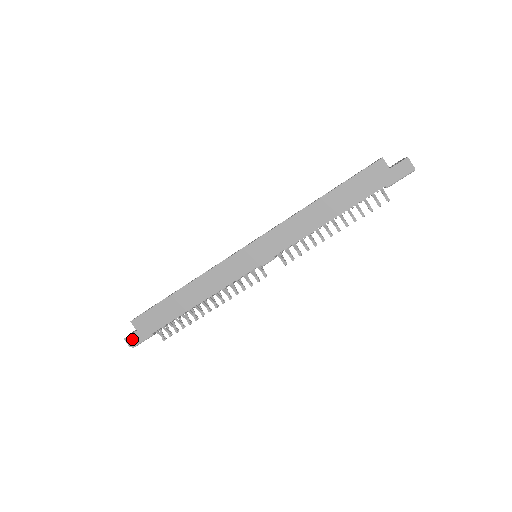
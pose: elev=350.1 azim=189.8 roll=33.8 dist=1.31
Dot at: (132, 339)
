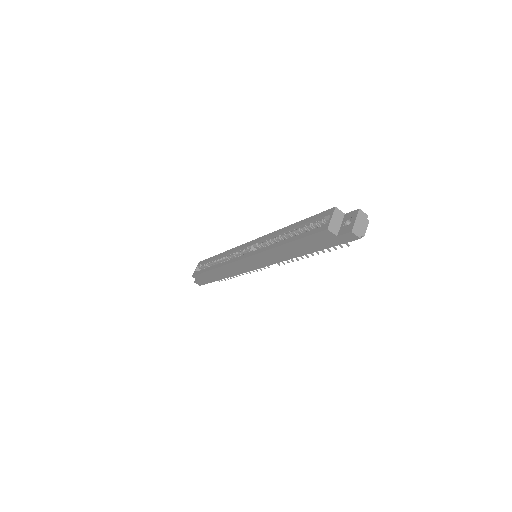
Dot at: (199, 283)
